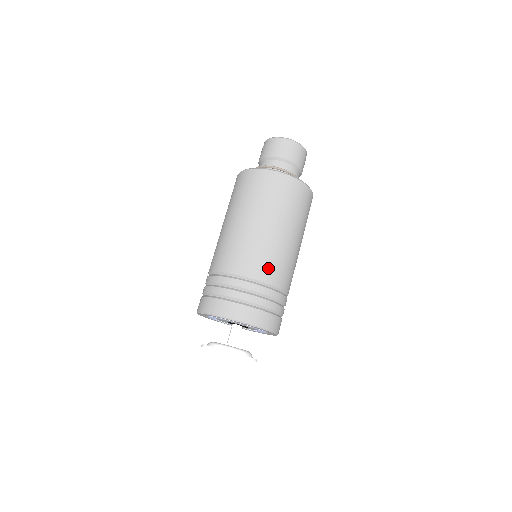
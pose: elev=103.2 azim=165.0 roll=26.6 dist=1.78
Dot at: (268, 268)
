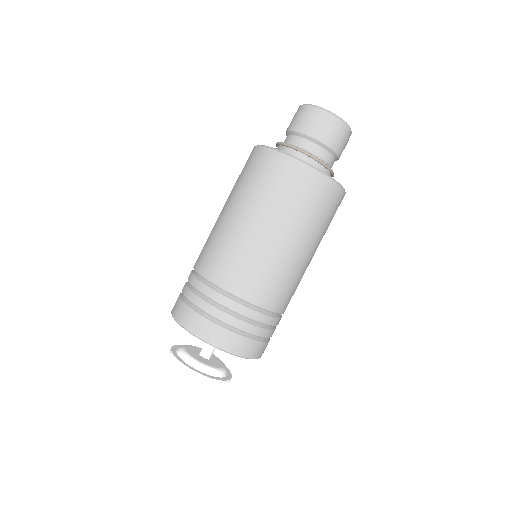
Dot at: (247, 280)
